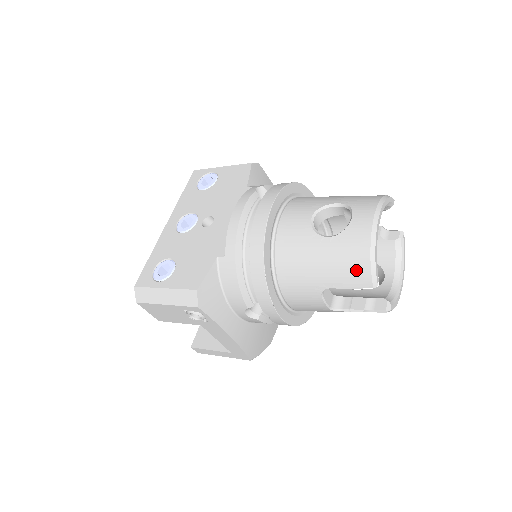
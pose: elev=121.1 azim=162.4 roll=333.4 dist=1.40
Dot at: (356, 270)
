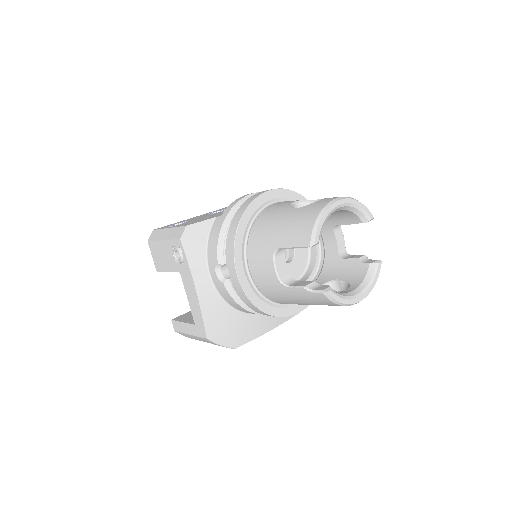
Dot at: (303, 229)
